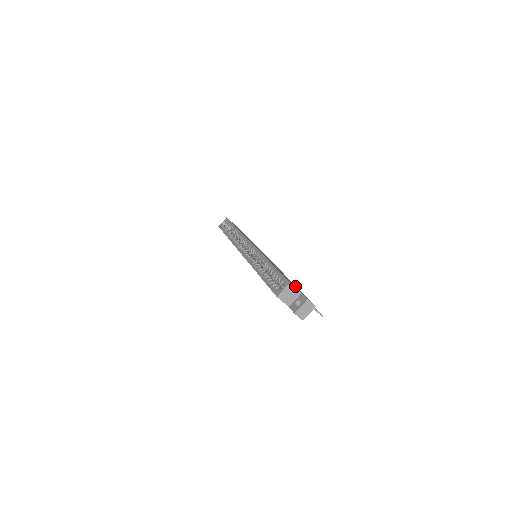
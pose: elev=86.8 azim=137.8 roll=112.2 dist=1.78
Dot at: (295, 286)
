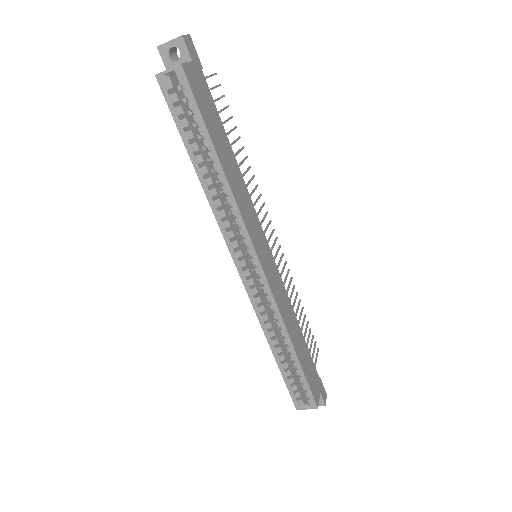
Dot at: (314, 377)
